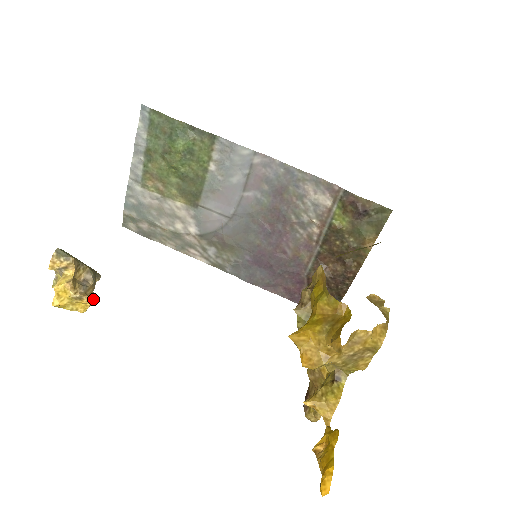
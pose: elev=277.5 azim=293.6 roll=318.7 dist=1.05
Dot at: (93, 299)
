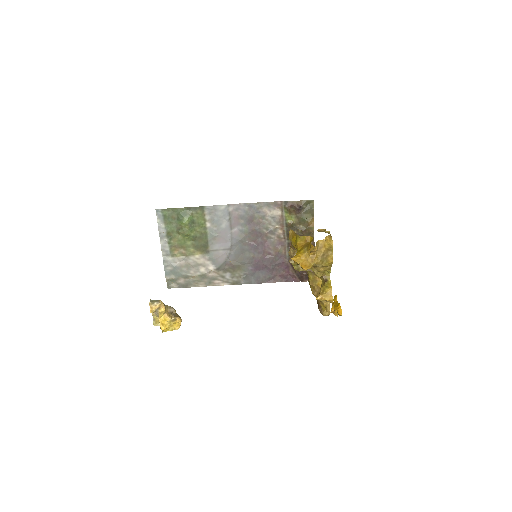
Dot at: occluded
